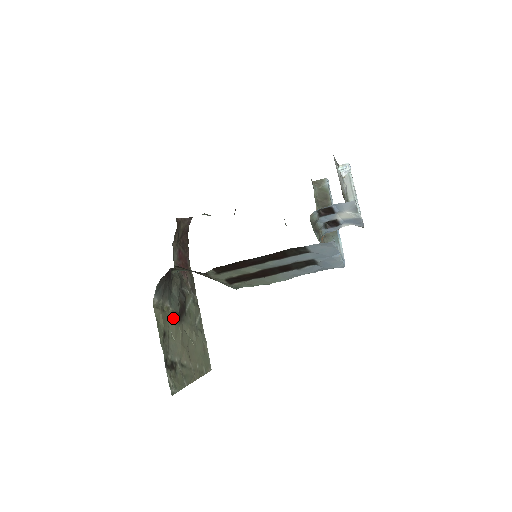
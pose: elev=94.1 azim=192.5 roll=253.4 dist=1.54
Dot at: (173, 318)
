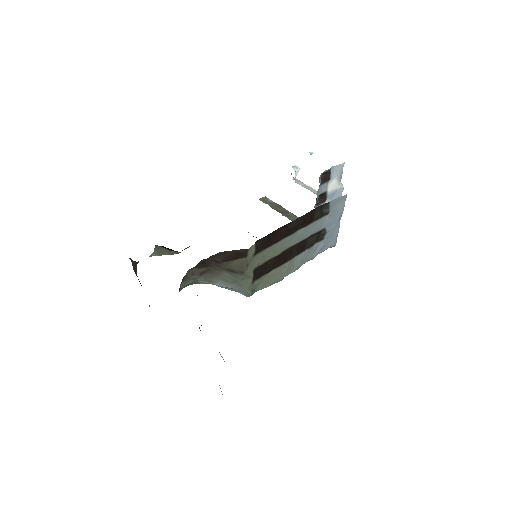
Dot at: occluded
